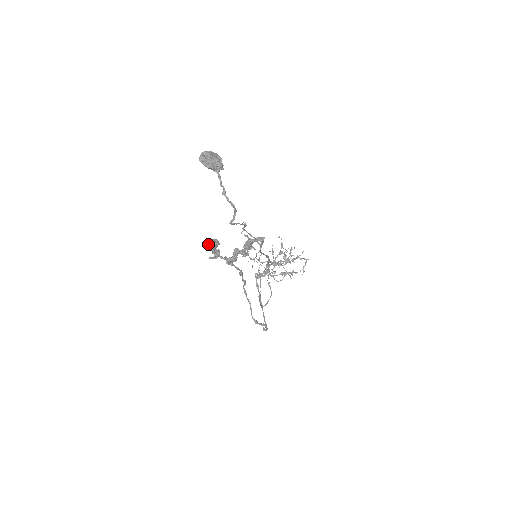
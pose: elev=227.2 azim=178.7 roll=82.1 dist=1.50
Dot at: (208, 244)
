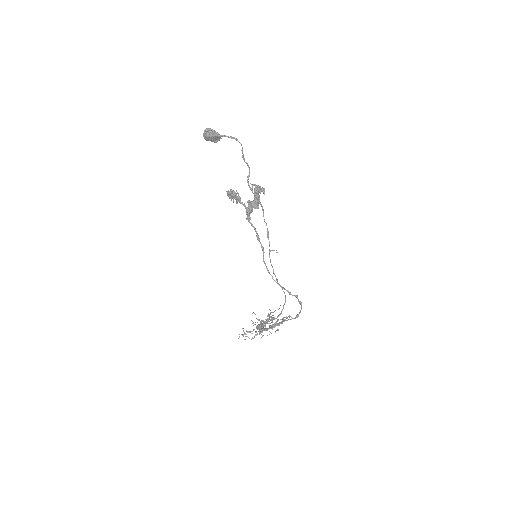
Dot at: (229, 194)
